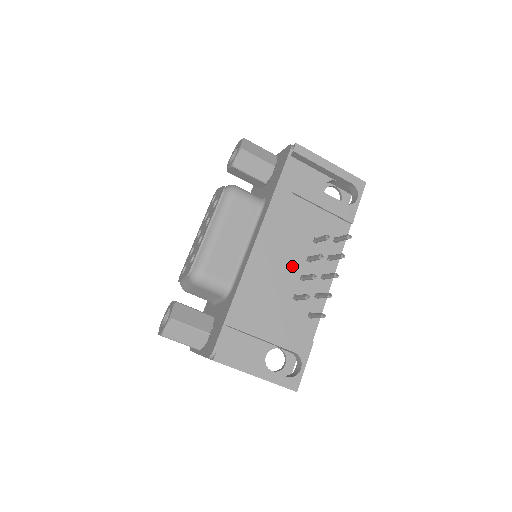
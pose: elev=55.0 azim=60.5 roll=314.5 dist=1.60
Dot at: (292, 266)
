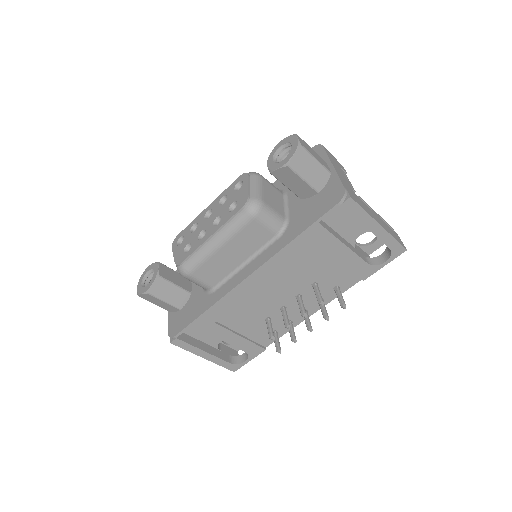
Dot at: (278, 298)
